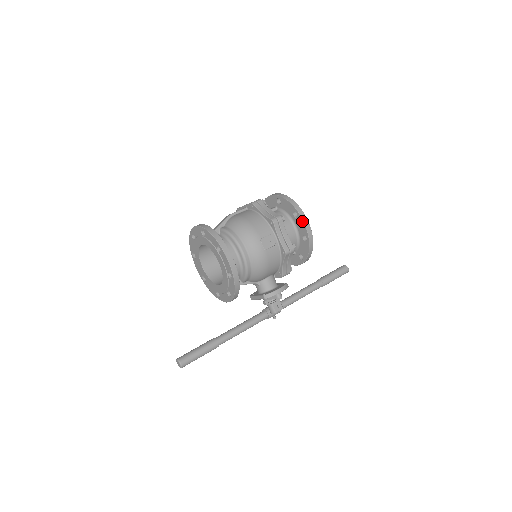
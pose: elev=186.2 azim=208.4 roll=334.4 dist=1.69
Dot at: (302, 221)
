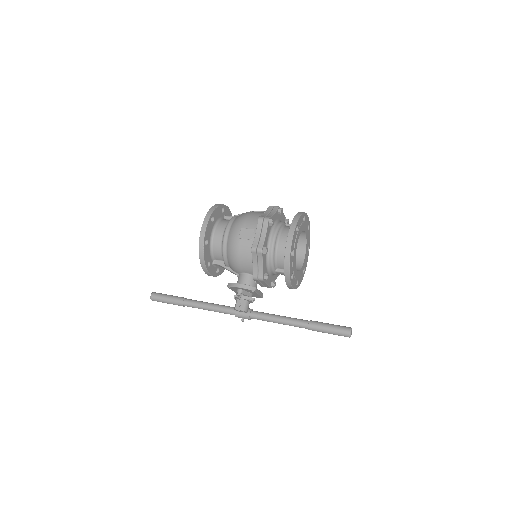
Dot at: (288, 233)
